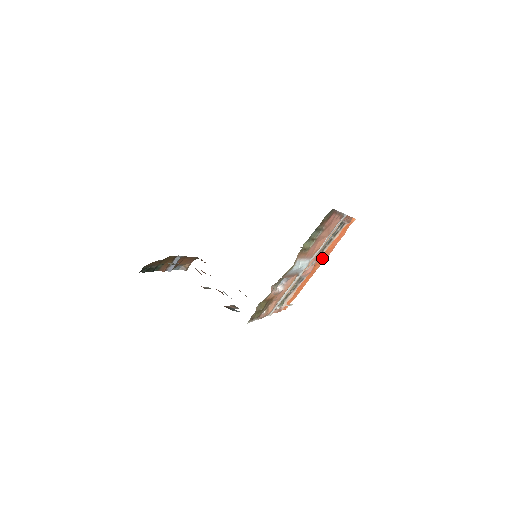
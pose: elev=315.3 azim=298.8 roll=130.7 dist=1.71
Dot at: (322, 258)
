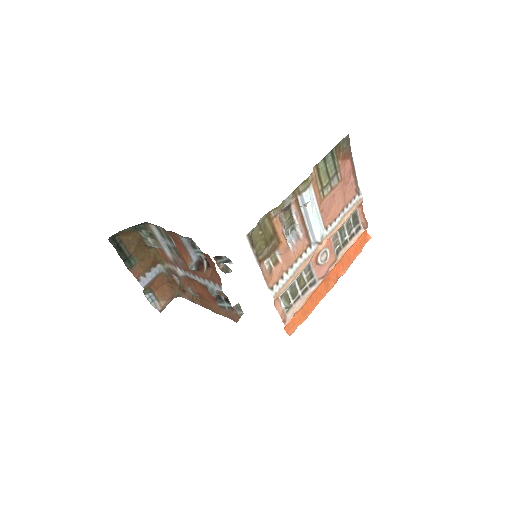
Dot at: (337, 272)
